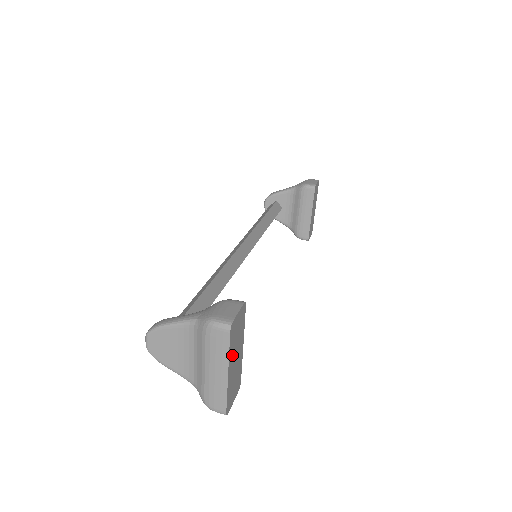
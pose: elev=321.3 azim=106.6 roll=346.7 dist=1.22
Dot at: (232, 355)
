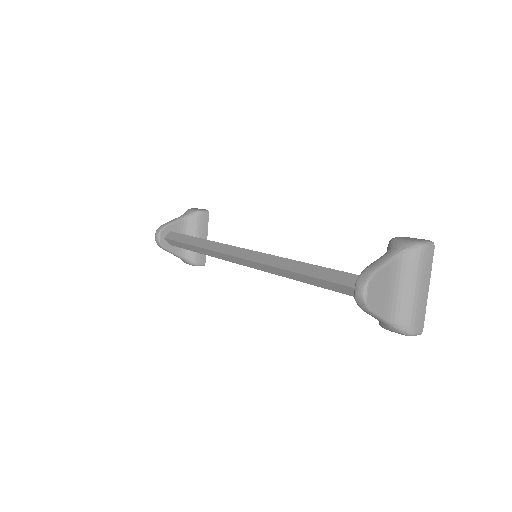
Dot at: occluded
